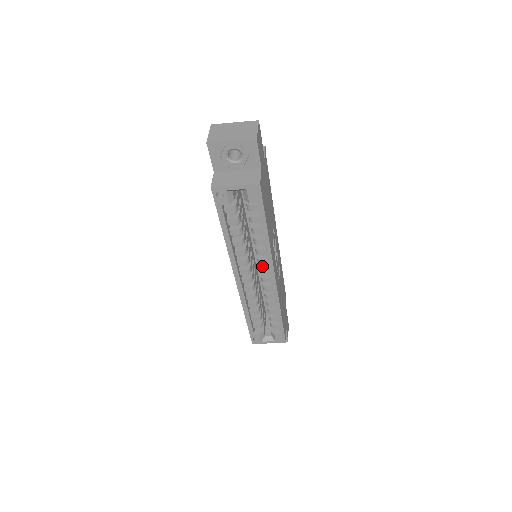
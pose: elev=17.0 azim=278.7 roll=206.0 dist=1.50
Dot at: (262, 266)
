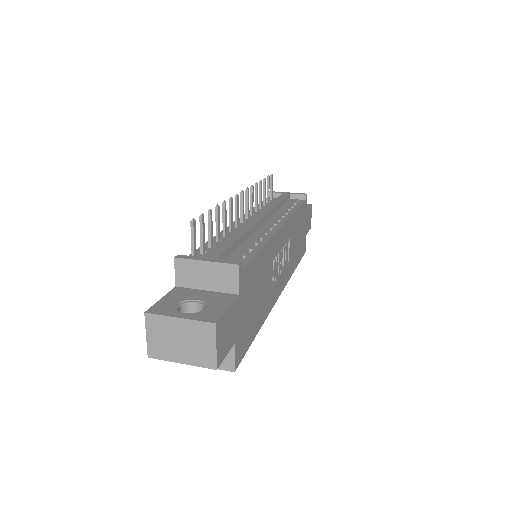
Dot at: occluded
